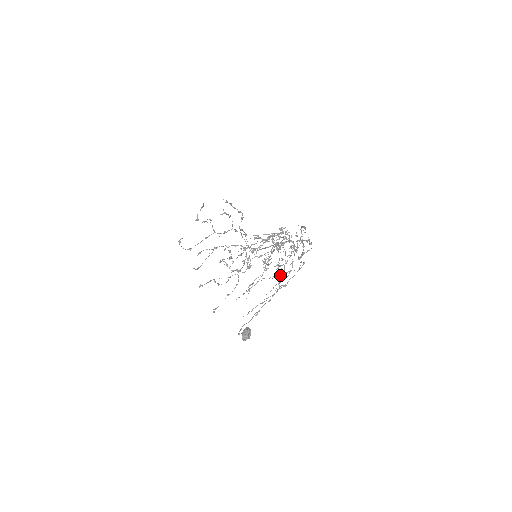
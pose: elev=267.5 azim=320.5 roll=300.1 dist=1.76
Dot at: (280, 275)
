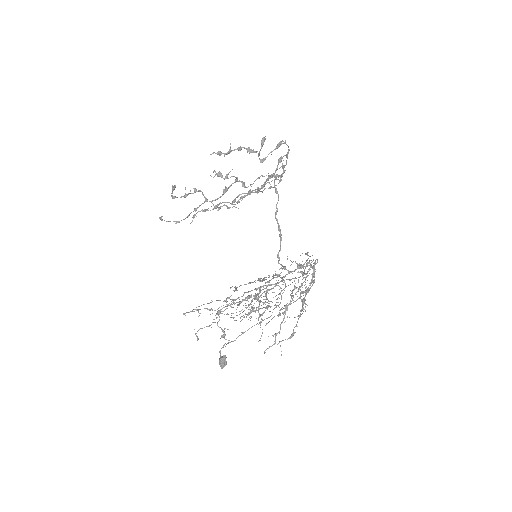
Dot at: (288, 279)
